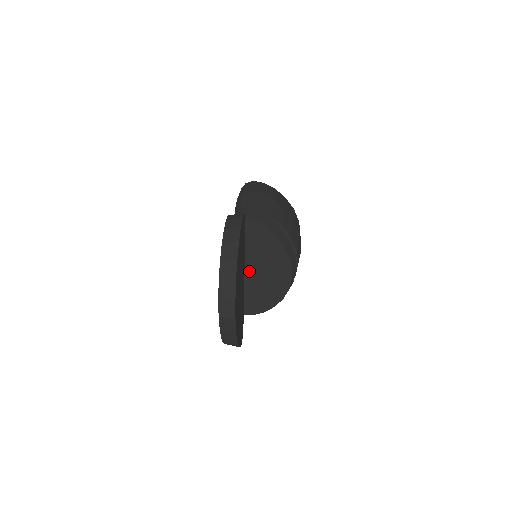
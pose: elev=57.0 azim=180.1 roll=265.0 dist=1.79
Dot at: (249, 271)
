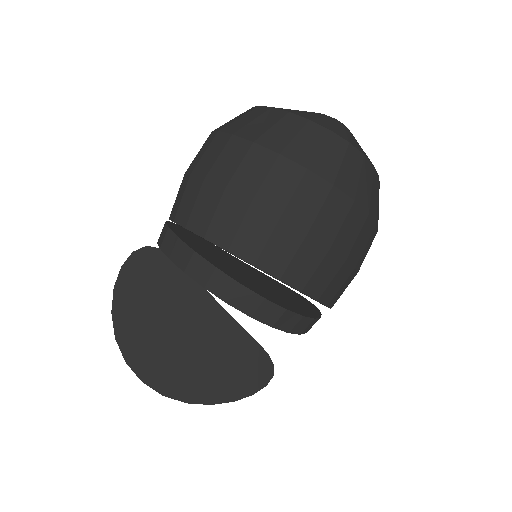
Dot at: occluded
